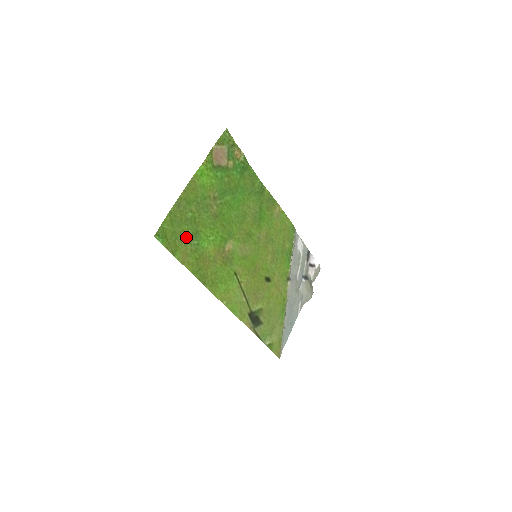
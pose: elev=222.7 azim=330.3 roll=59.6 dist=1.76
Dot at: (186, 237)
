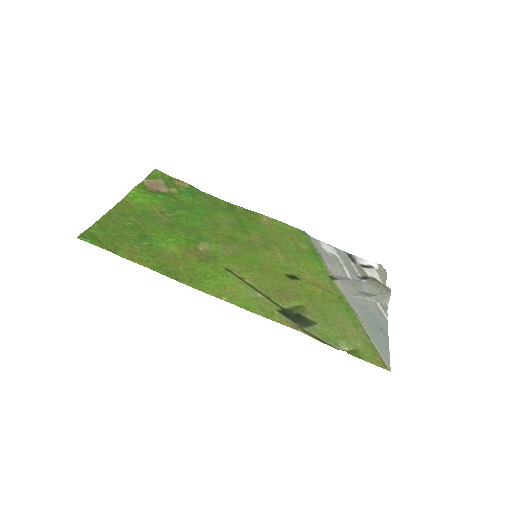
Dot at: (129, 240)
